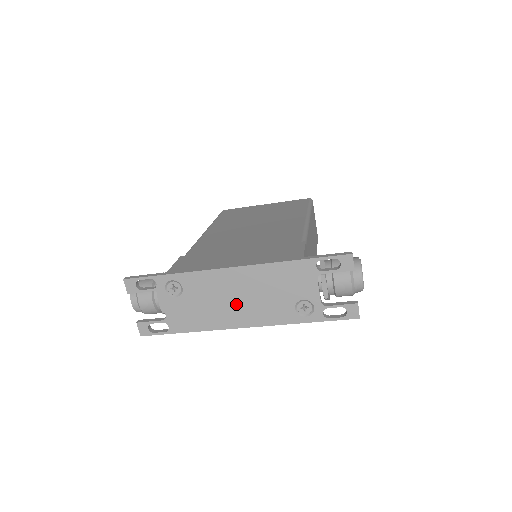
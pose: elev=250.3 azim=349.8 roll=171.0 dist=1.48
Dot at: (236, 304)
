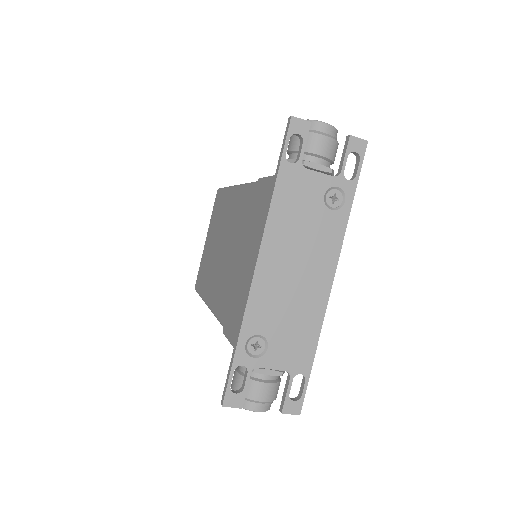
Dot at: (302, 278)
